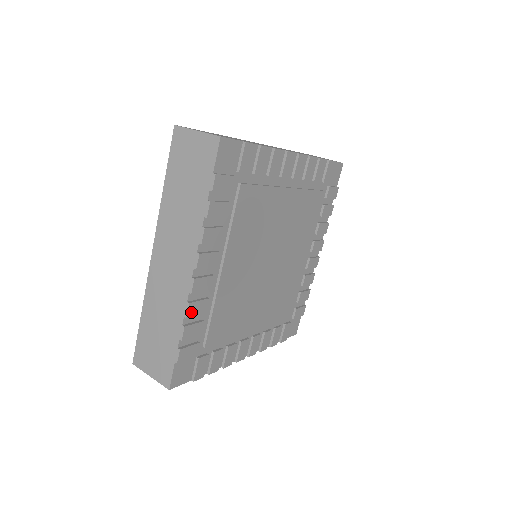
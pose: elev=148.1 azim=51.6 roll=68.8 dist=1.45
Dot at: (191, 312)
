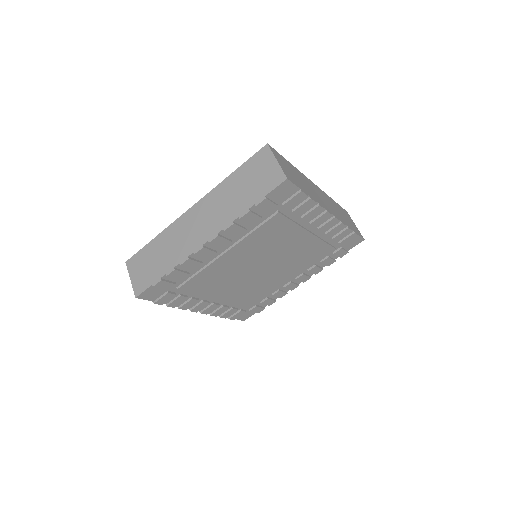
Dot at: (186, 264)
